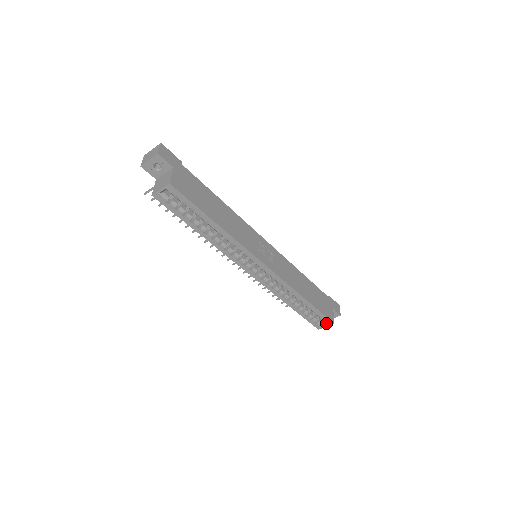
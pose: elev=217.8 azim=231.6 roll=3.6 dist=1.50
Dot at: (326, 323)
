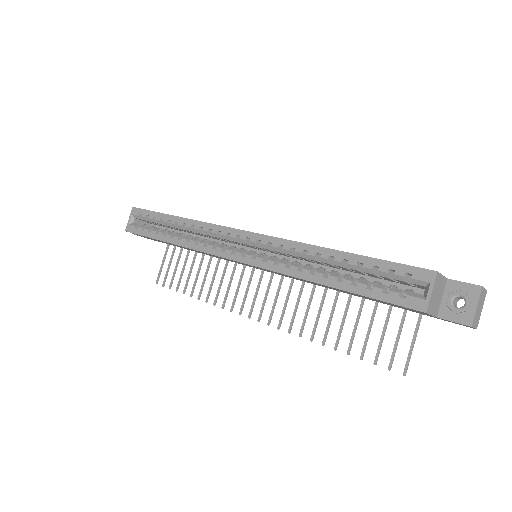
Dot at: (426, 286)
